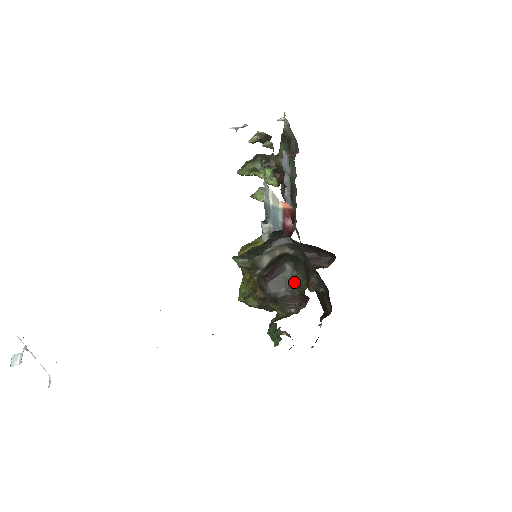
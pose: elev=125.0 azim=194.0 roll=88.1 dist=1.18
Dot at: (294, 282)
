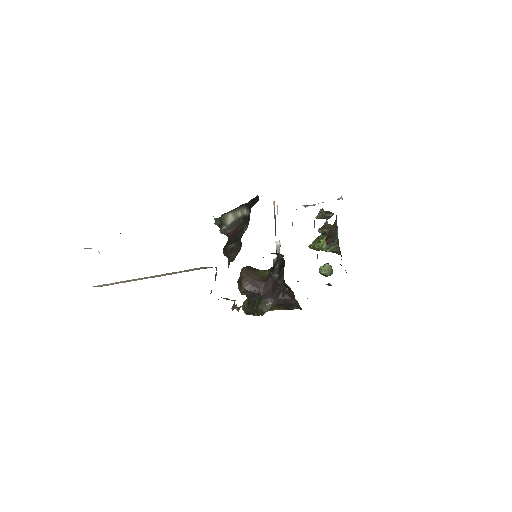
Dot at: occluded
